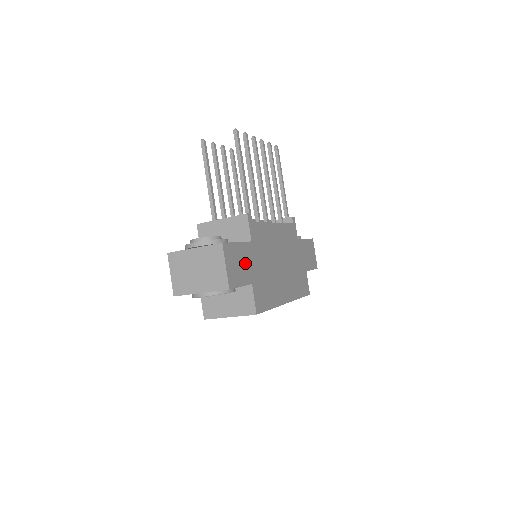
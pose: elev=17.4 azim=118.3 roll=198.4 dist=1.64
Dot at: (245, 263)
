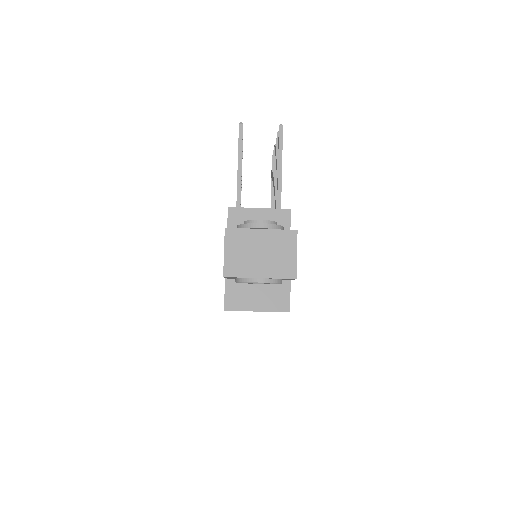
Dot at: occluded
